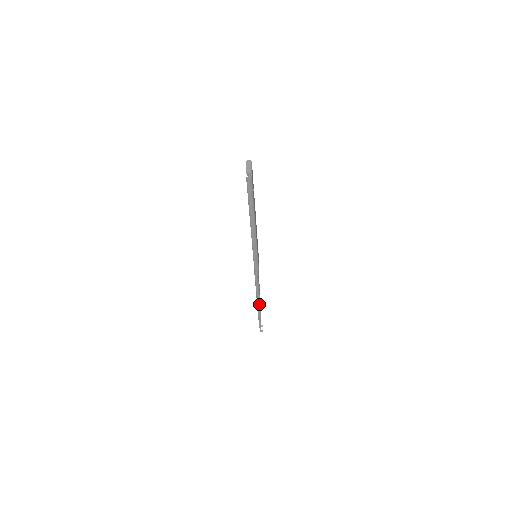
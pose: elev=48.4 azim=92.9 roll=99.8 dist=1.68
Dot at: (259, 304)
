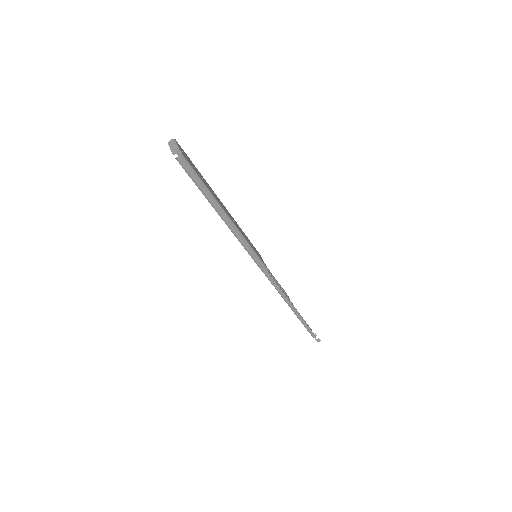
Dot at: (296, 311)
